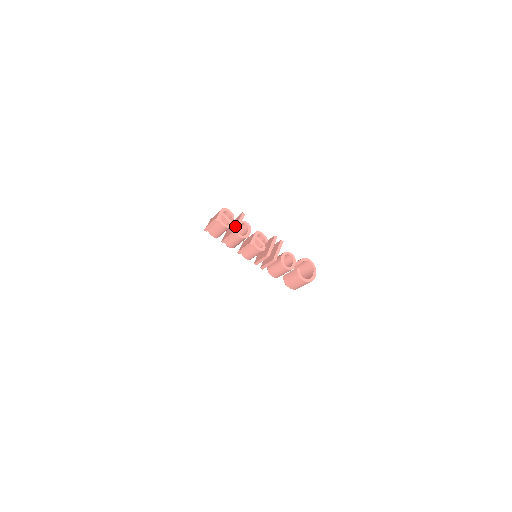
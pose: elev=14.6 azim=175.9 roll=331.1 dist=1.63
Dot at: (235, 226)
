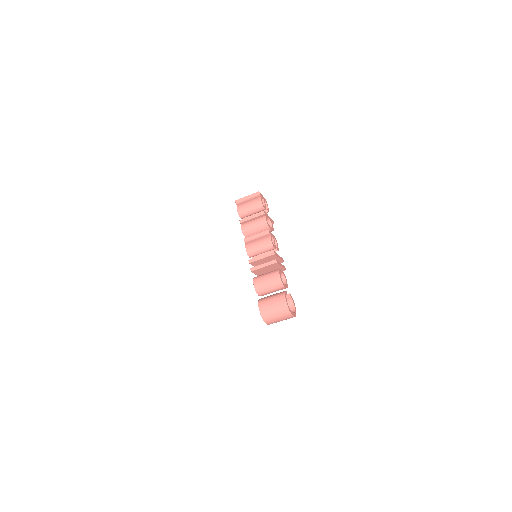
Dot at: (266, 214)
